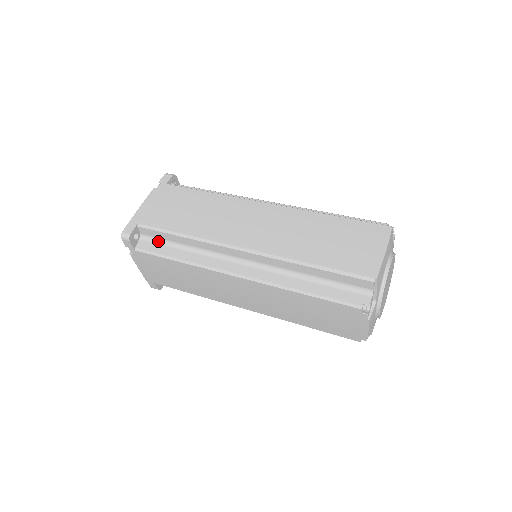
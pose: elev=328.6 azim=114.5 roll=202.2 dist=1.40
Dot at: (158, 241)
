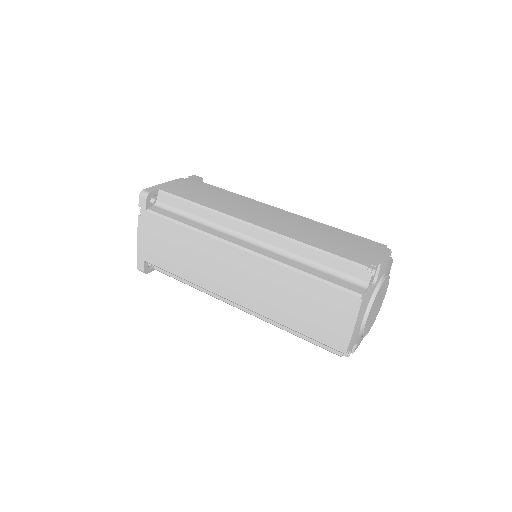
Dot at: occluded
